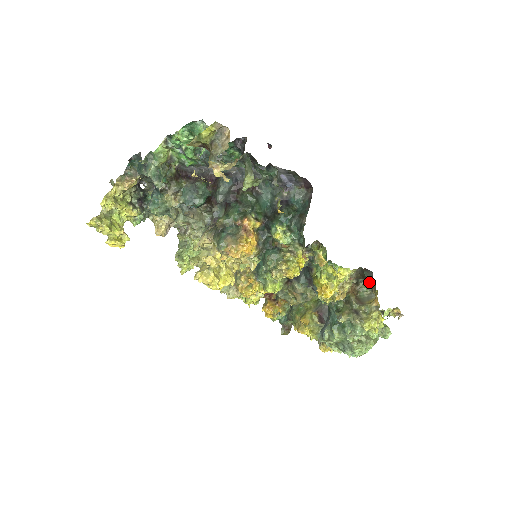
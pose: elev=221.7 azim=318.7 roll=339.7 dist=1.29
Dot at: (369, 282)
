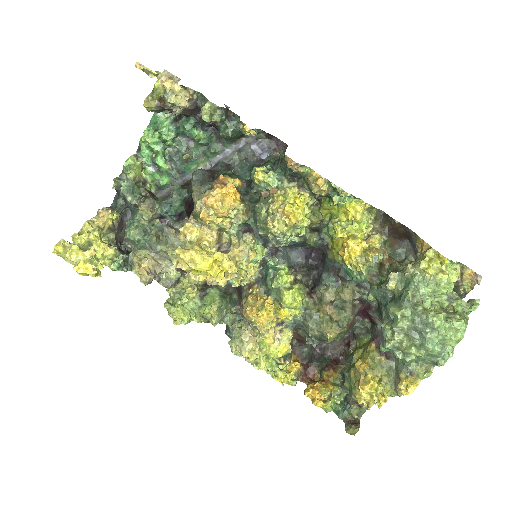
Dot at: (413, 260)
